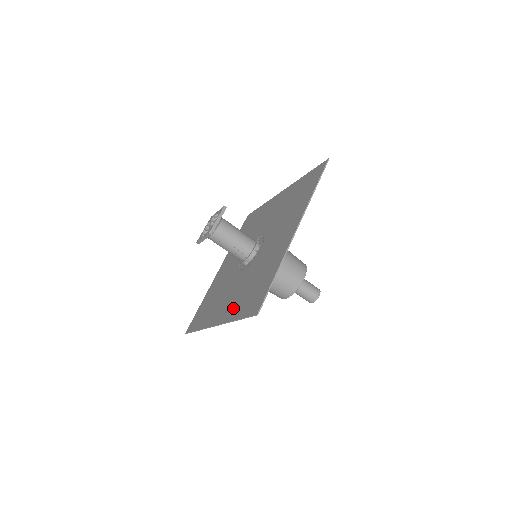
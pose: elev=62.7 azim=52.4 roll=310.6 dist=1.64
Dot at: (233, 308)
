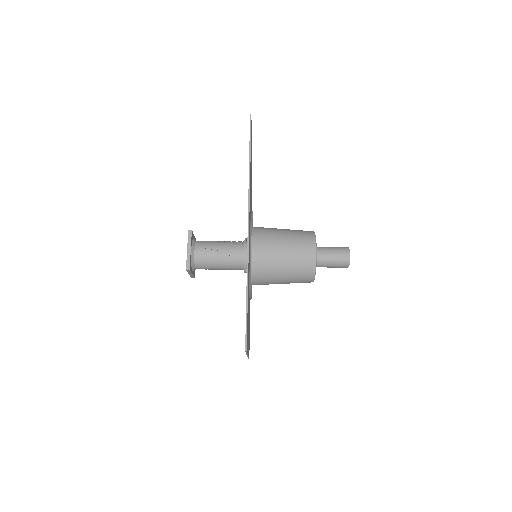
Dot at: occluded
